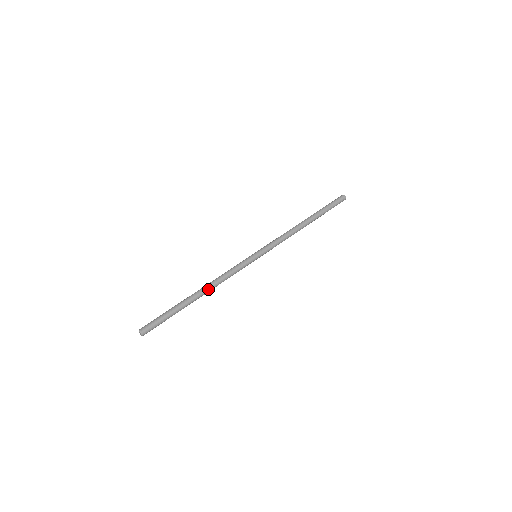
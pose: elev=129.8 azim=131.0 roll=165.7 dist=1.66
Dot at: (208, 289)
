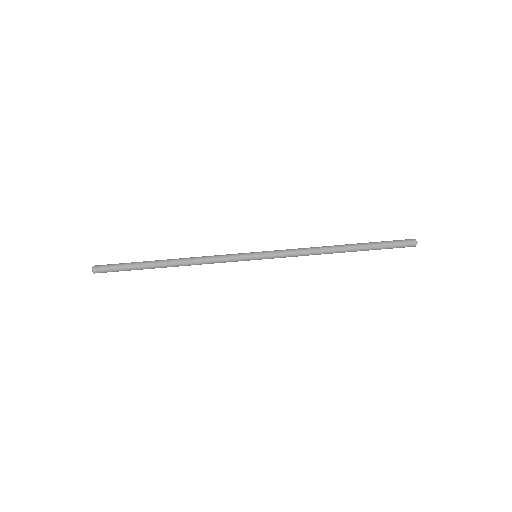
Dot at: occluded
